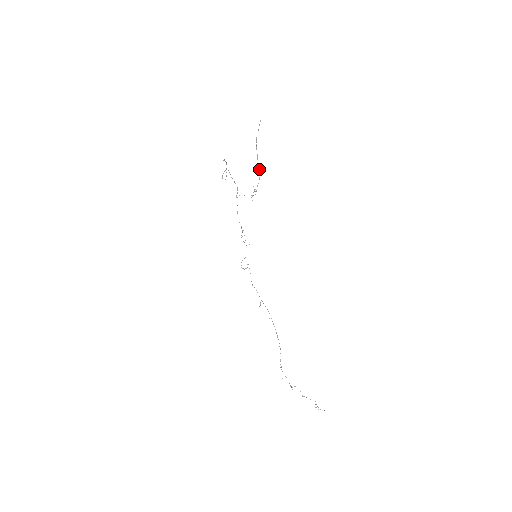
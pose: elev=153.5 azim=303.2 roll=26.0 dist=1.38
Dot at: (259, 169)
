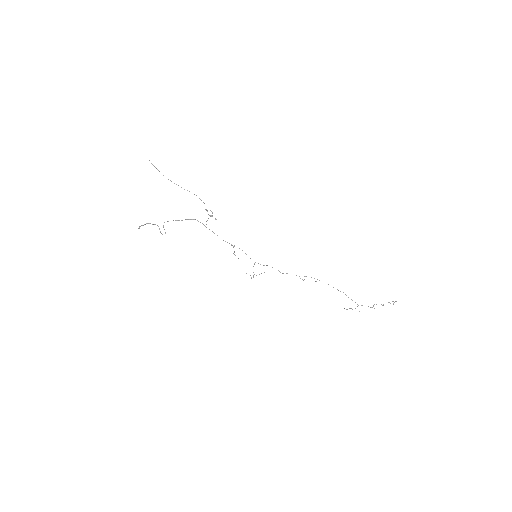
Dot at: occluded
